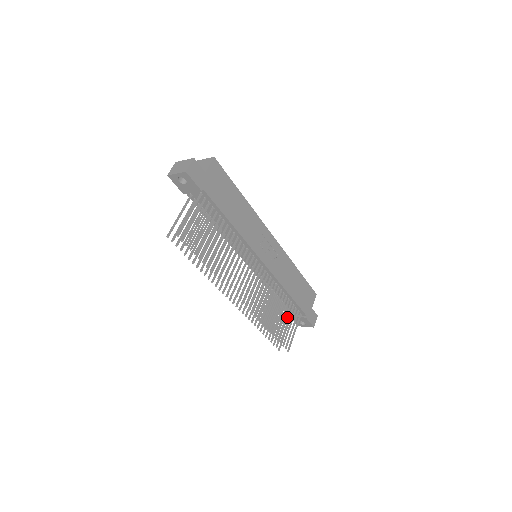
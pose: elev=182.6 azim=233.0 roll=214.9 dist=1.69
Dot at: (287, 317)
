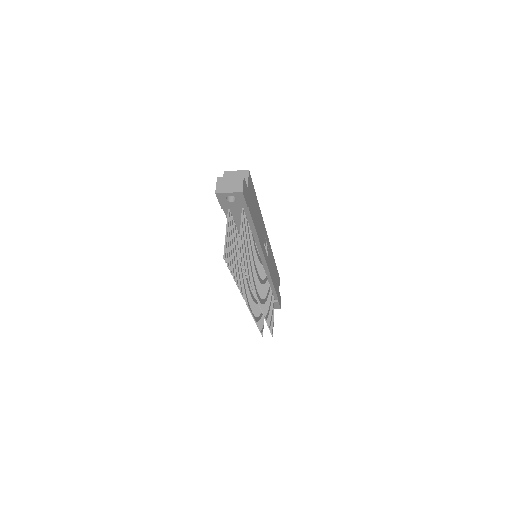
Dot at: occluded
